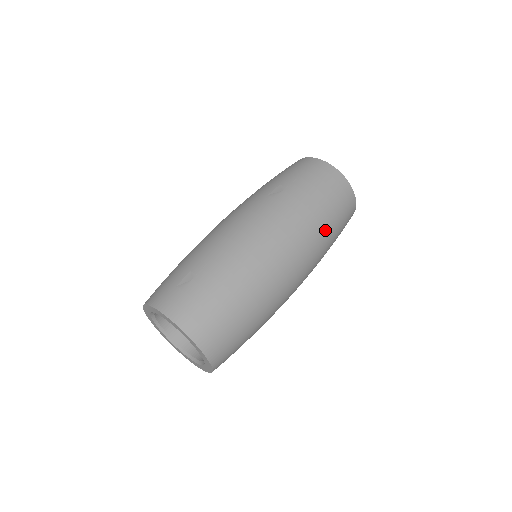
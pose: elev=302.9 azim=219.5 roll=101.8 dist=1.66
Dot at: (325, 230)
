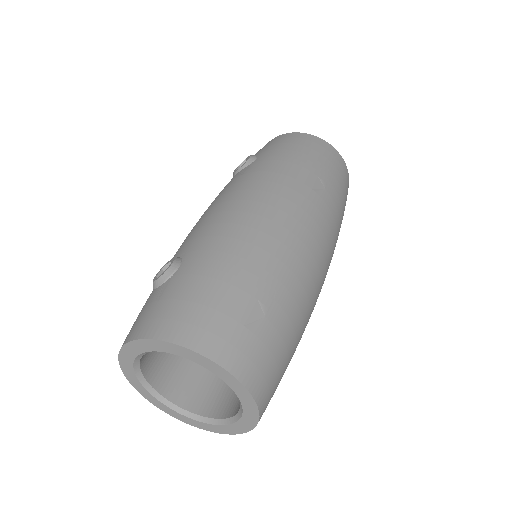
Dot at: occluded
